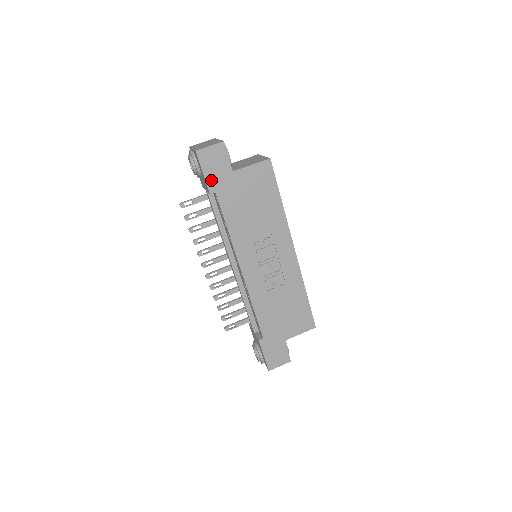
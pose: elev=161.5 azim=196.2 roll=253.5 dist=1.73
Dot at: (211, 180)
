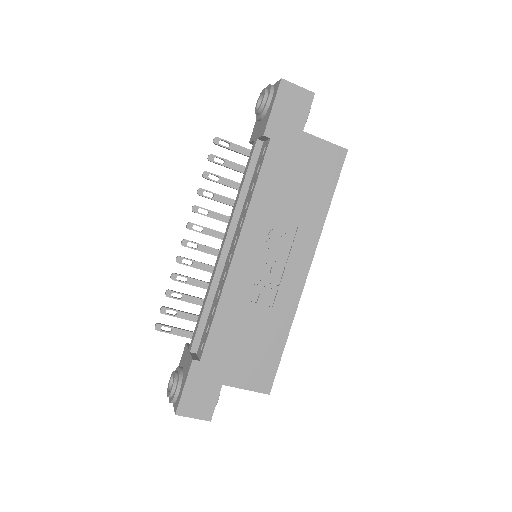
Dot at: (275, 121)
